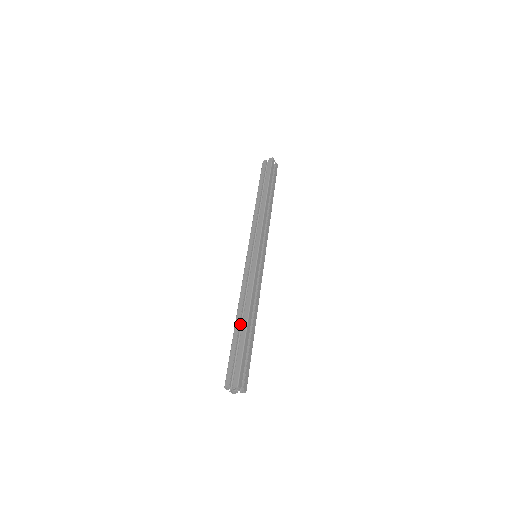
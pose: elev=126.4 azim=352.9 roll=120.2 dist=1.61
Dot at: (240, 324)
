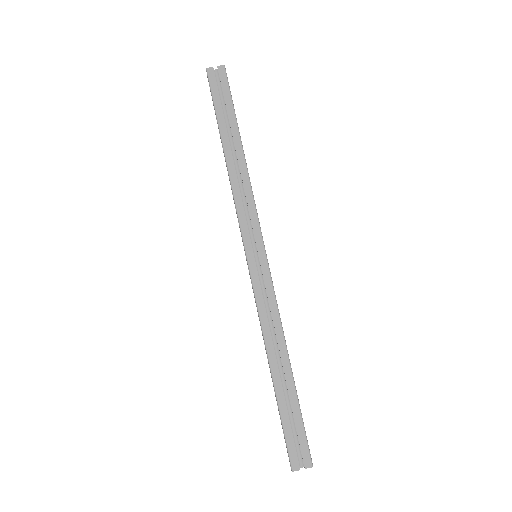
Dot at: occluded
